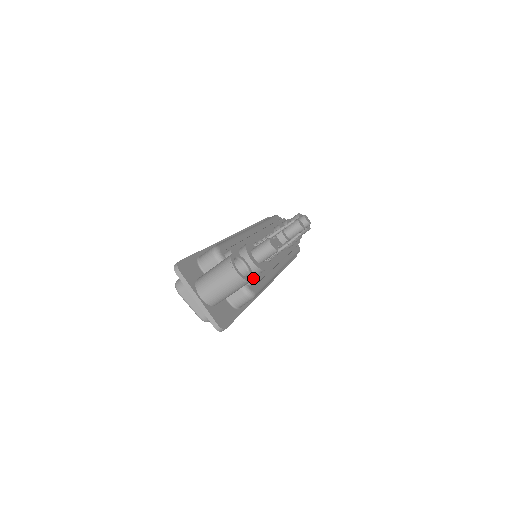
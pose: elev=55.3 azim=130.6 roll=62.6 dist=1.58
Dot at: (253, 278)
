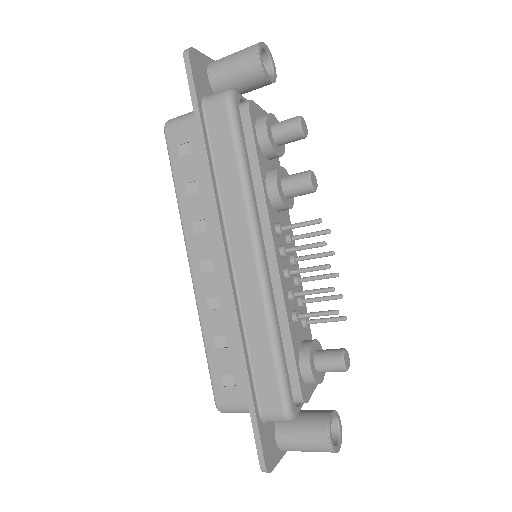
Dot at: occluded
